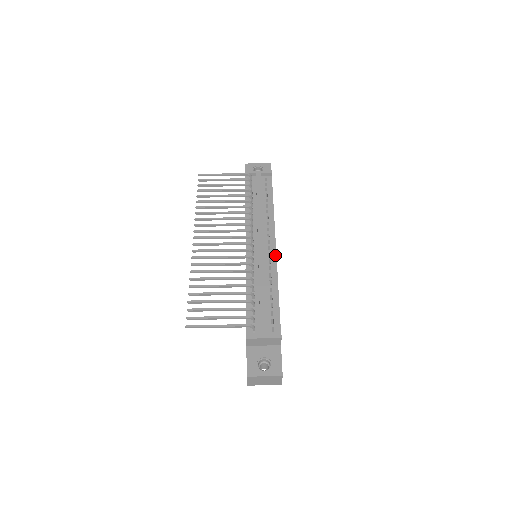
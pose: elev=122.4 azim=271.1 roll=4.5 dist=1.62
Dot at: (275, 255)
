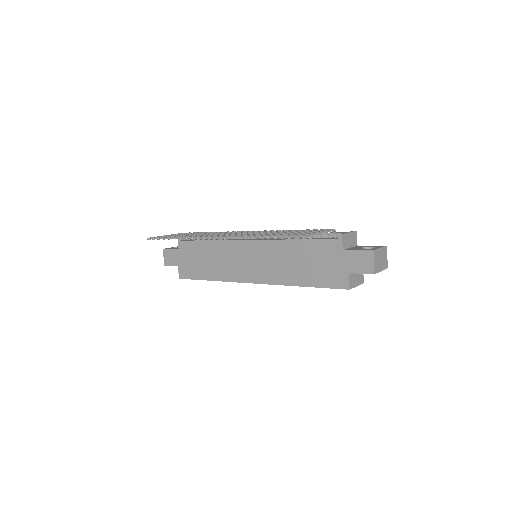
Dot at: occluded
